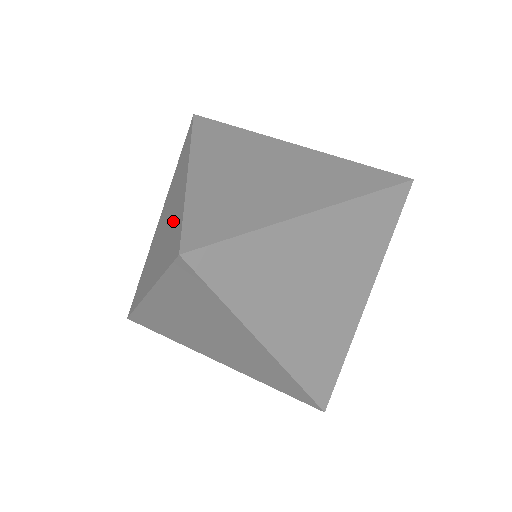
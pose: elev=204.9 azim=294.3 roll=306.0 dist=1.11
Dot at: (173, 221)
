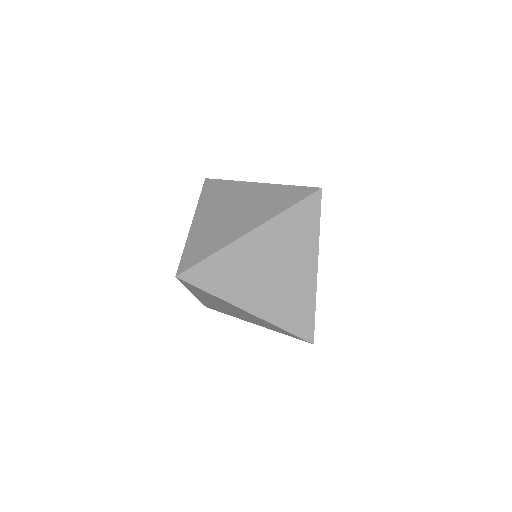
Dot at: occluded
